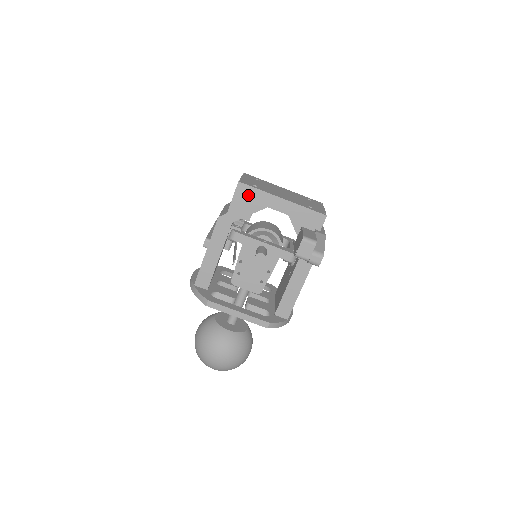
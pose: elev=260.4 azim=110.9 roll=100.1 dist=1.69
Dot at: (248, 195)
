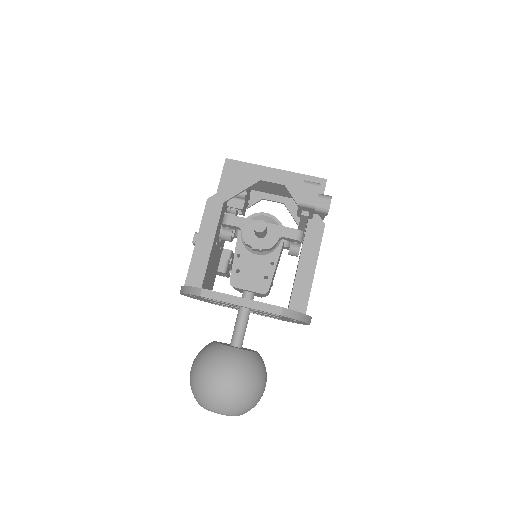
Dot at: (238, 171)
